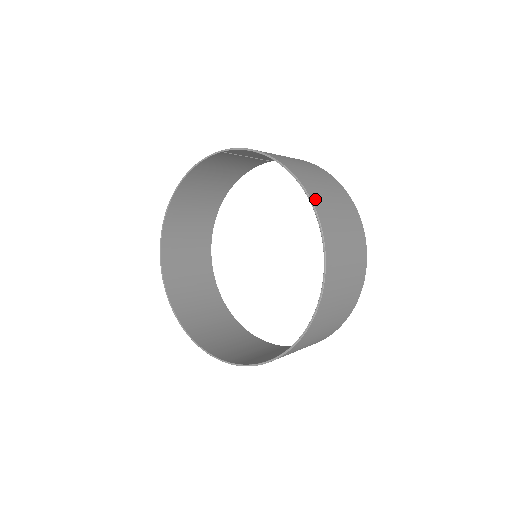
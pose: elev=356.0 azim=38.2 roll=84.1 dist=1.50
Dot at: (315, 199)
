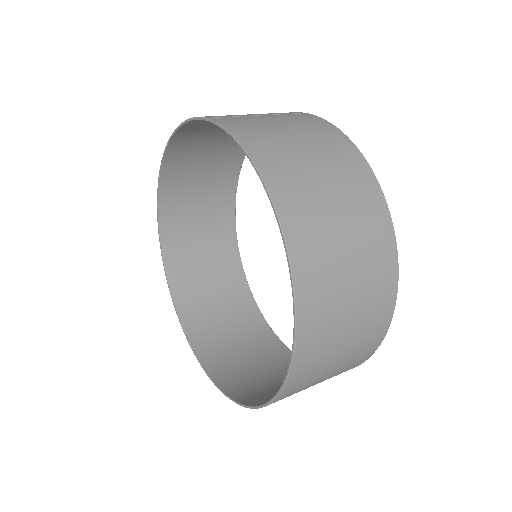
Dot at: (300, 254)
